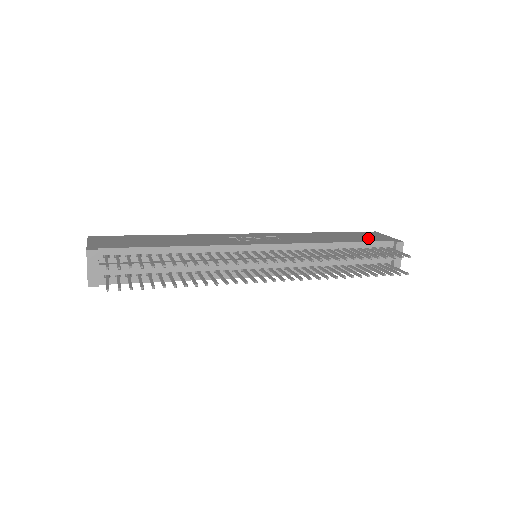
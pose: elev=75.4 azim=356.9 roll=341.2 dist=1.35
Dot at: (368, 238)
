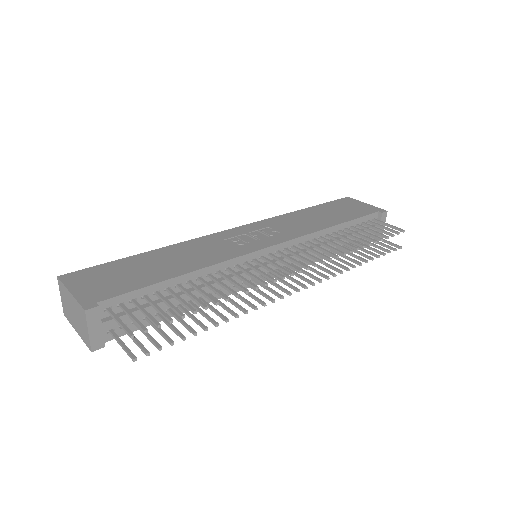
Dot at: (353, 211)
